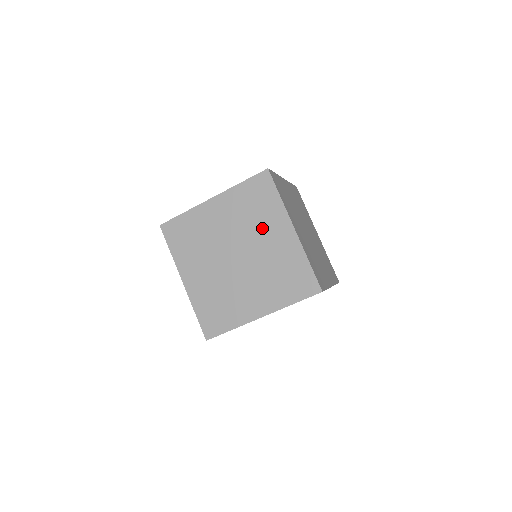
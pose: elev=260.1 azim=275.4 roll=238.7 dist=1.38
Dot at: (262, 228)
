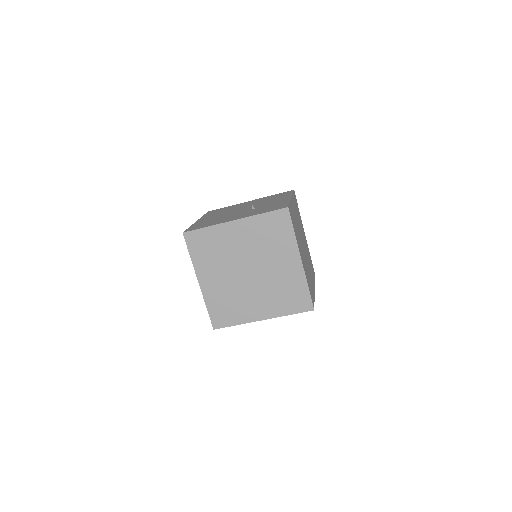
Dot at: (275, 254)
